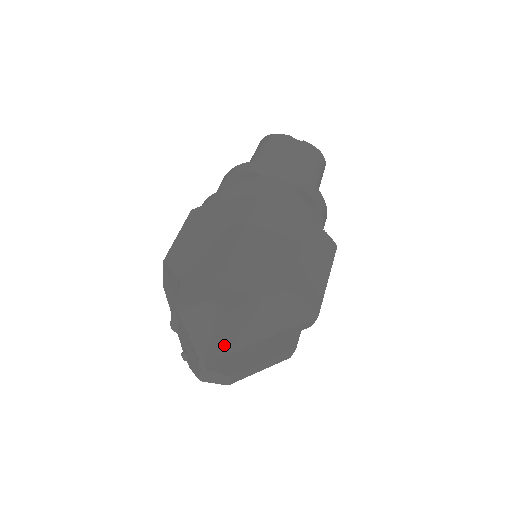
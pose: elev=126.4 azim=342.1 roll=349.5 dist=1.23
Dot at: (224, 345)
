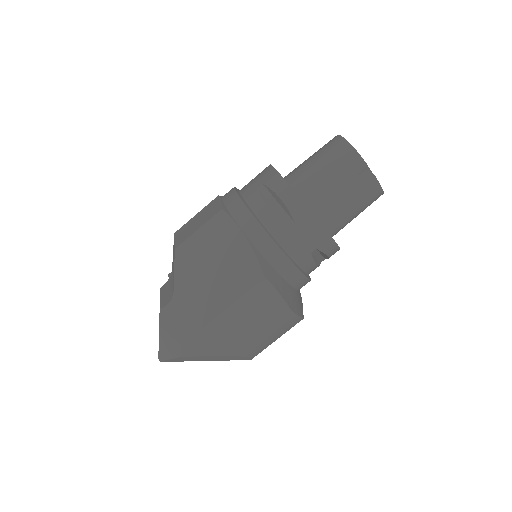
Dot at: (177, 360)
